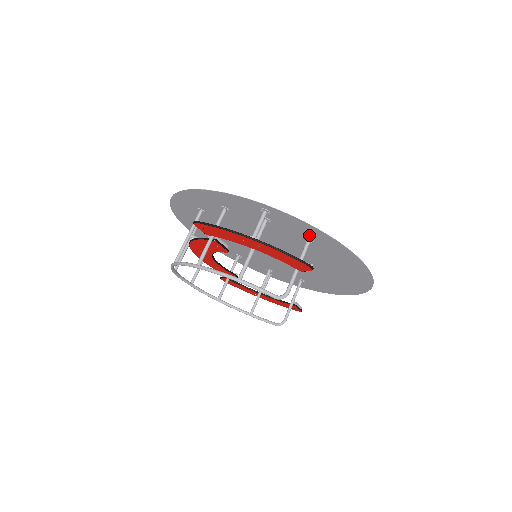
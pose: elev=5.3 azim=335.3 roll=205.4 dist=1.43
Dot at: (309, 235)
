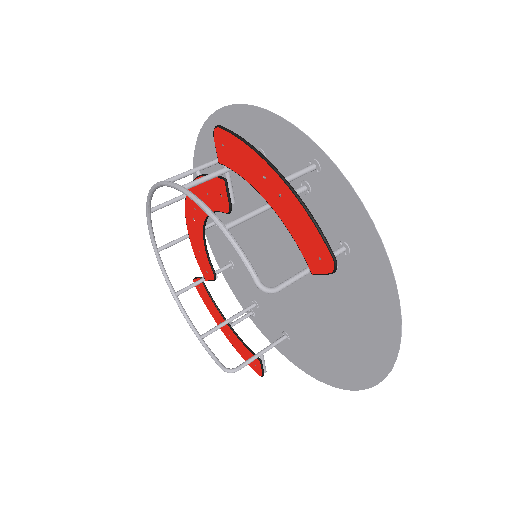
Dot at: (351, 236)
